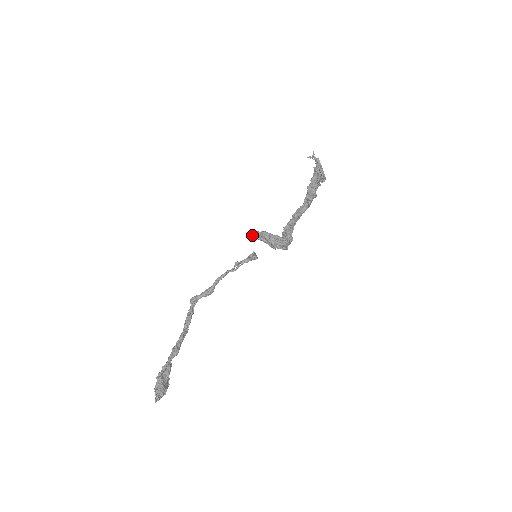
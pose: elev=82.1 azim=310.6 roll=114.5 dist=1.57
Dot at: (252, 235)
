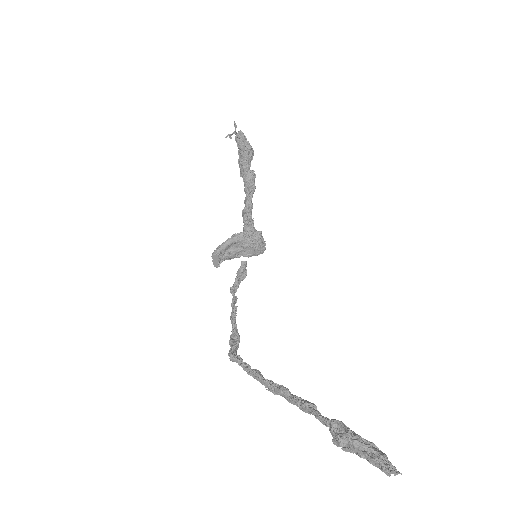
Dot at: (220, 252)
